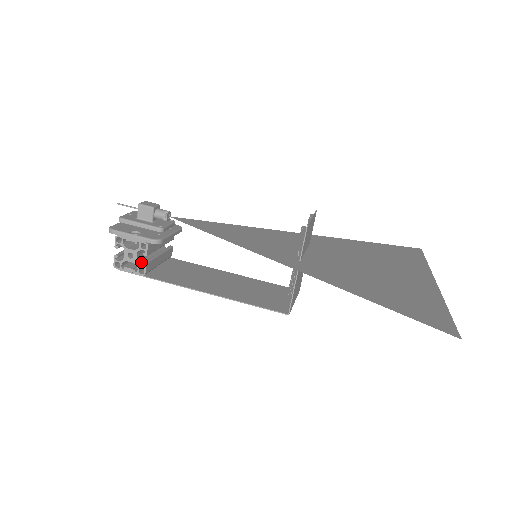
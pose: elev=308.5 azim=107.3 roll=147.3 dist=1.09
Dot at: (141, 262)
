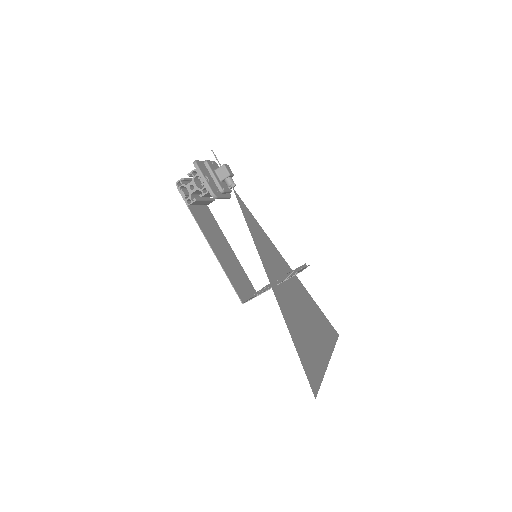
Dot at: (193, 196)
